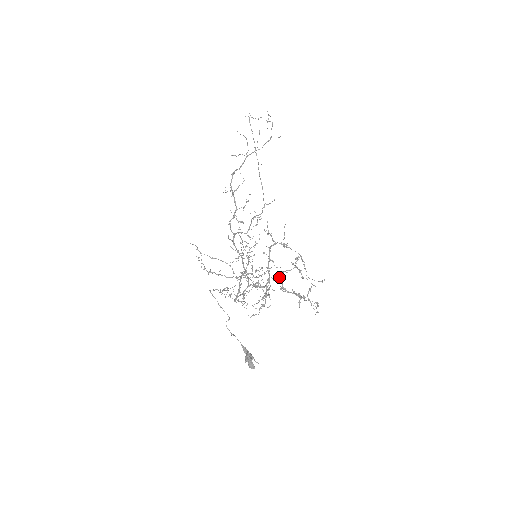
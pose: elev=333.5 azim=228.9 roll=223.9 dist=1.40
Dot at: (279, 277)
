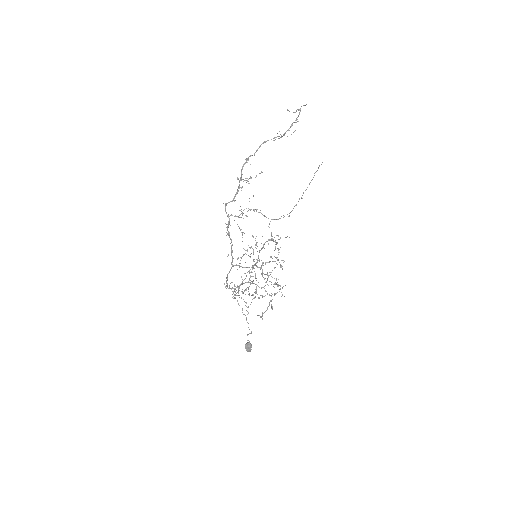
Dot at: (262, 265)
